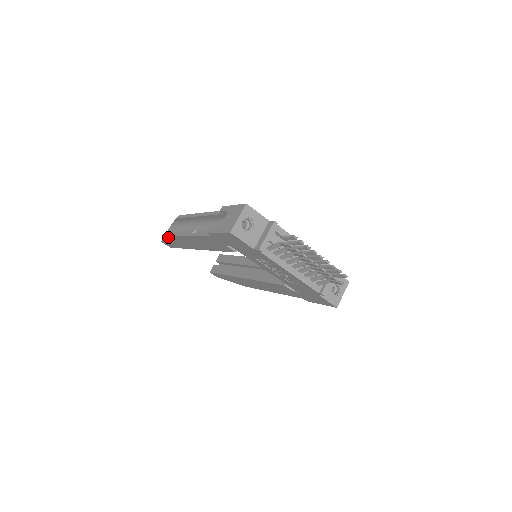
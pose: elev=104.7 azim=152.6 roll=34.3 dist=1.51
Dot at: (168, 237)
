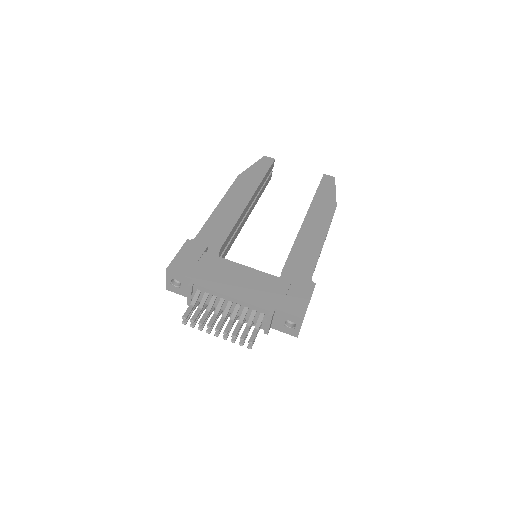
Dot at: occluded
